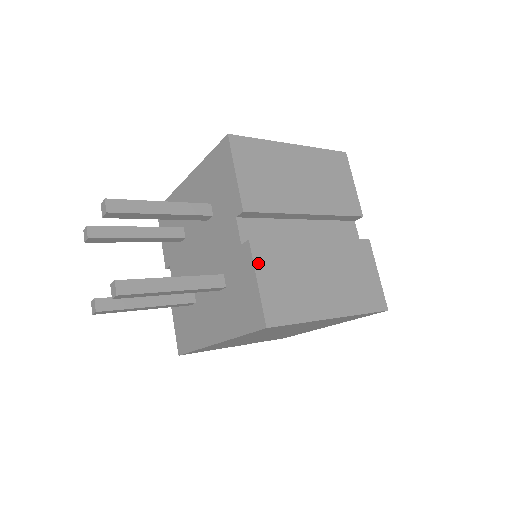
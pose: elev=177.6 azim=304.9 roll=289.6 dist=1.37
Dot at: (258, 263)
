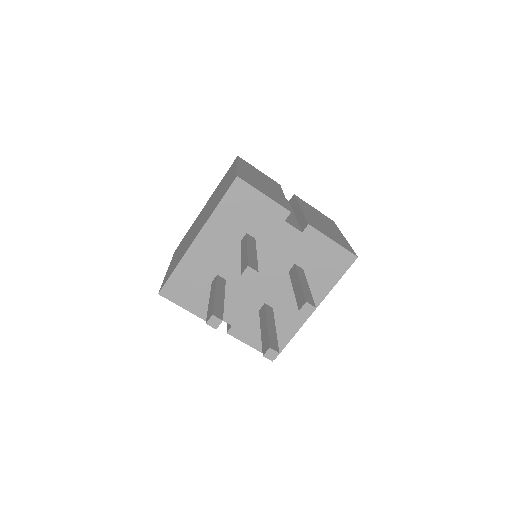
Dot at: (322, 232)
